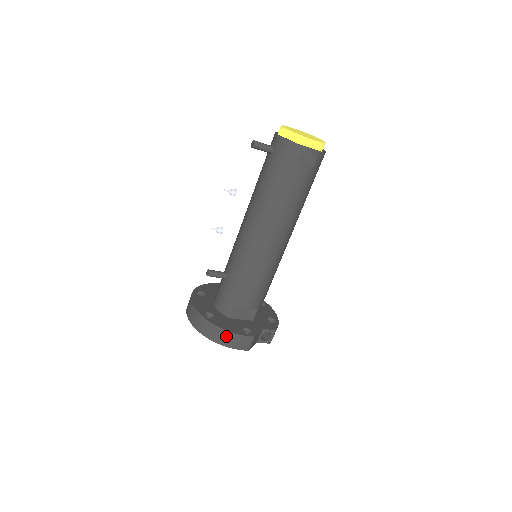
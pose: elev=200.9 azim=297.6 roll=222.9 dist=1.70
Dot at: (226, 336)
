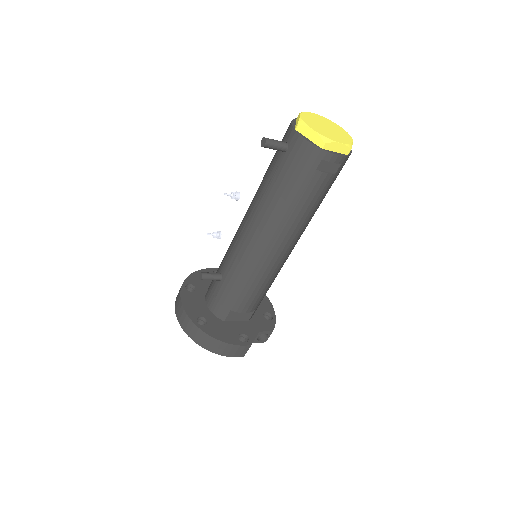
Dot at: (221, 346)
